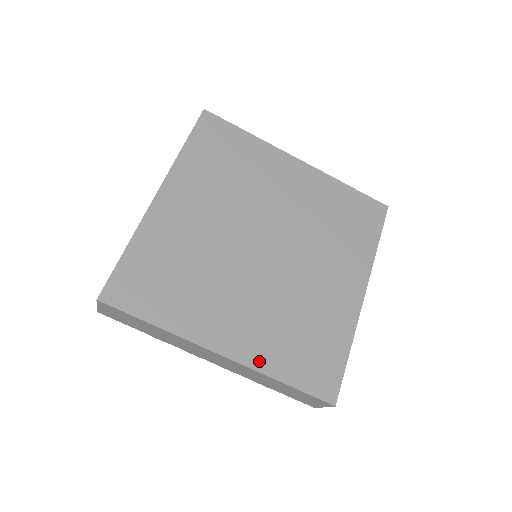
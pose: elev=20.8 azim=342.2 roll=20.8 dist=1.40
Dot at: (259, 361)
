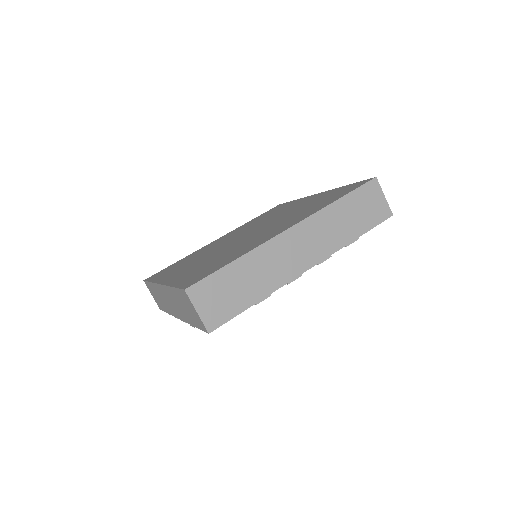
Dot at: (312, 213)
